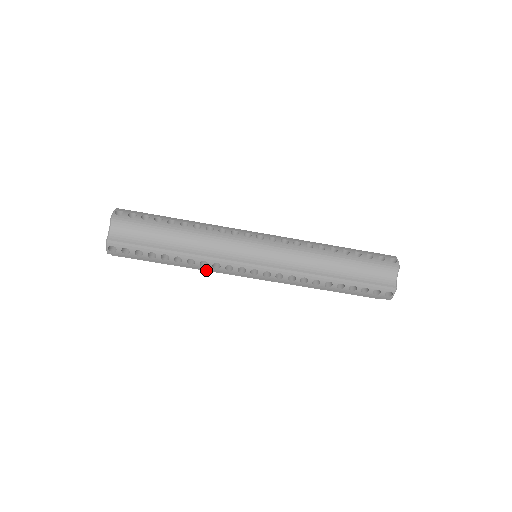
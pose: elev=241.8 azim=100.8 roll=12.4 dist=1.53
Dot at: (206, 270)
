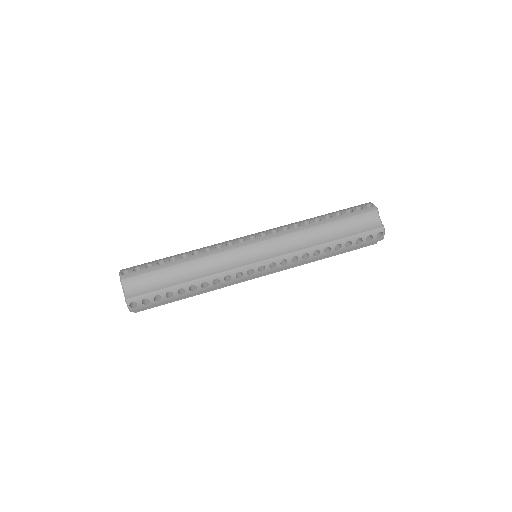
Dot at: (220, 288)
